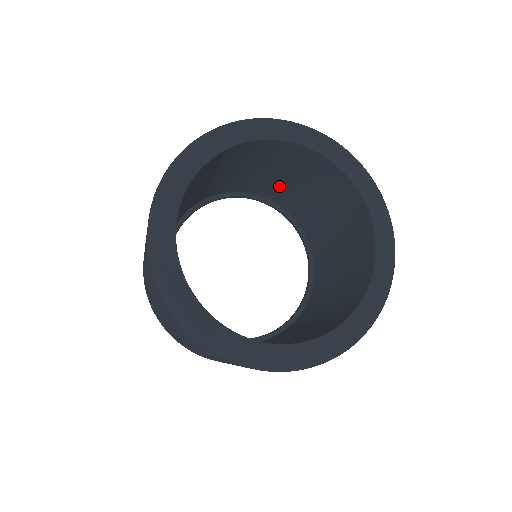
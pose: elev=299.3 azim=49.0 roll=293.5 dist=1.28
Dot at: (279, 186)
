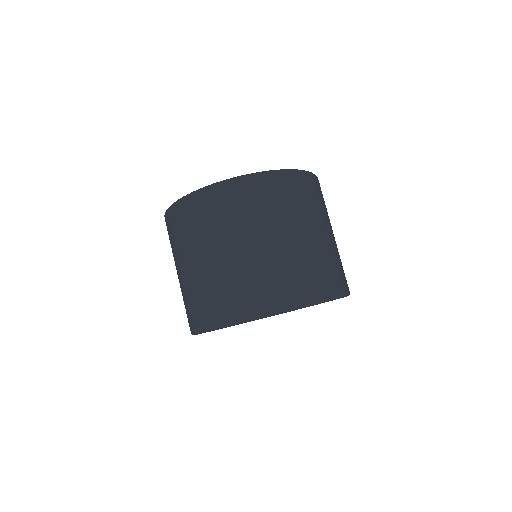
Dot at: occluded
